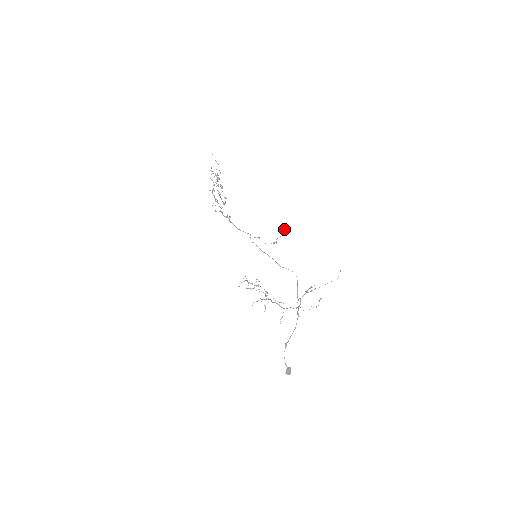
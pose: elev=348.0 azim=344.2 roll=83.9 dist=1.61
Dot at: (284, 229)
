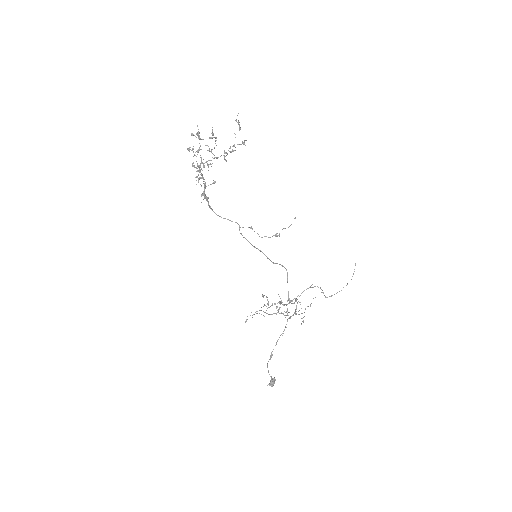
Dot at: occluded
